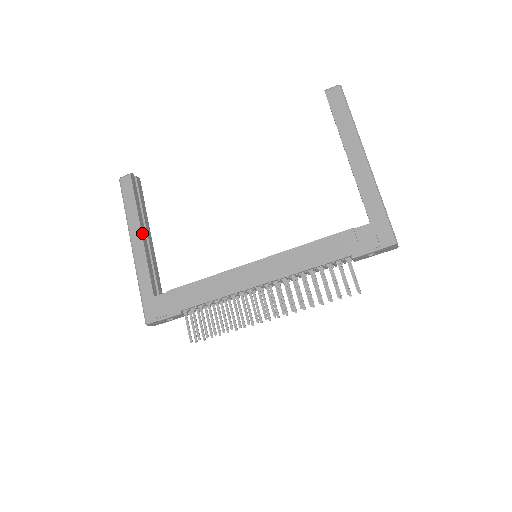
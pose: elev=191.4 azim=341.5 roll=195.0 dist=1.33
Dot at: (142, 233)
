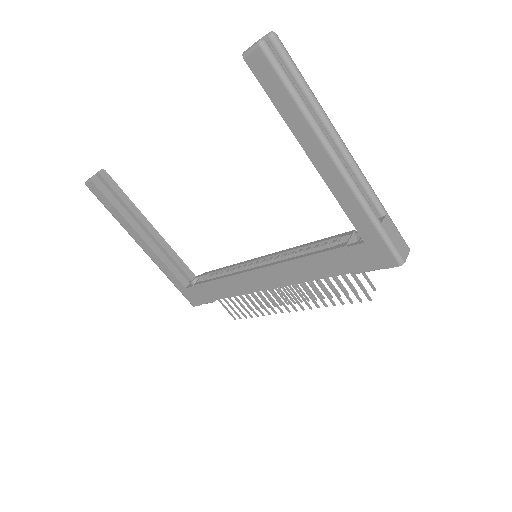
Dot at: (141, 237)
